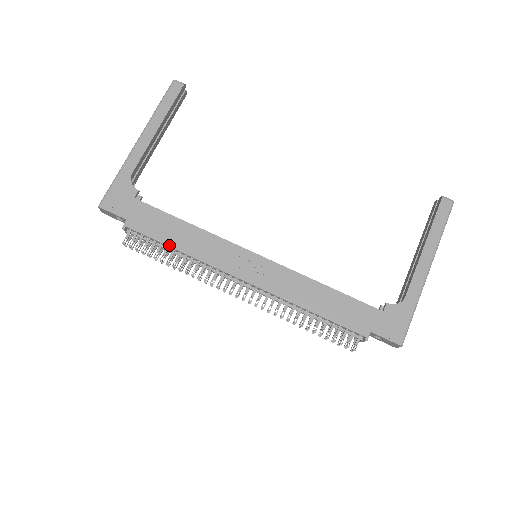
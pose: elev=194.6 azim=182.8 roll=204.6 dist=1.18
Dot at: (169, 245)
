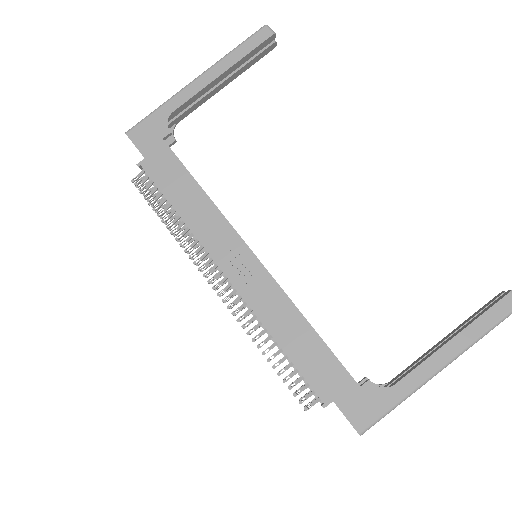
Dot at: (172, 203)
